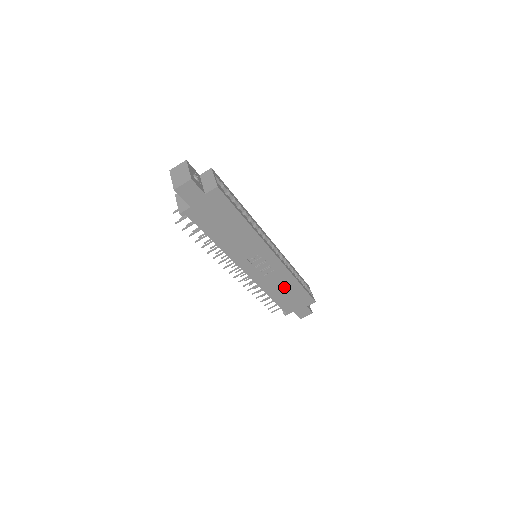
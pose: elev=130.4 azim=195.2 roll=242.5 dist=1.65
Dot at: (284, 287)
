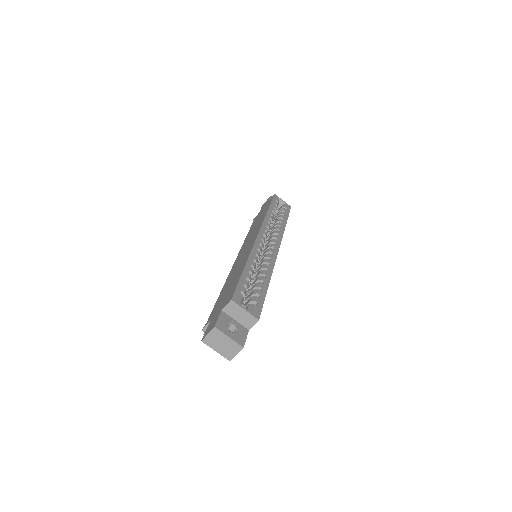
Dot at: occluded
